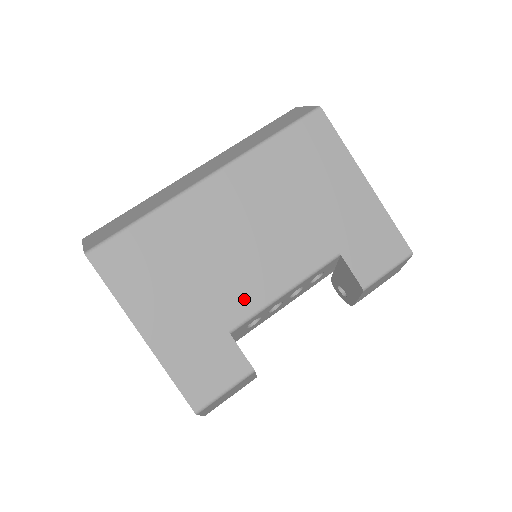
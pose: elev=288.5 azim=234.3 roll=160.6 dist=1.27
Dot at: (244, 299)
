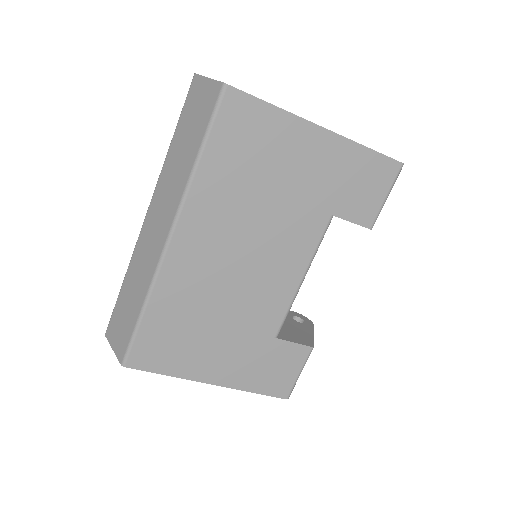
Dot at: (271, 309)
